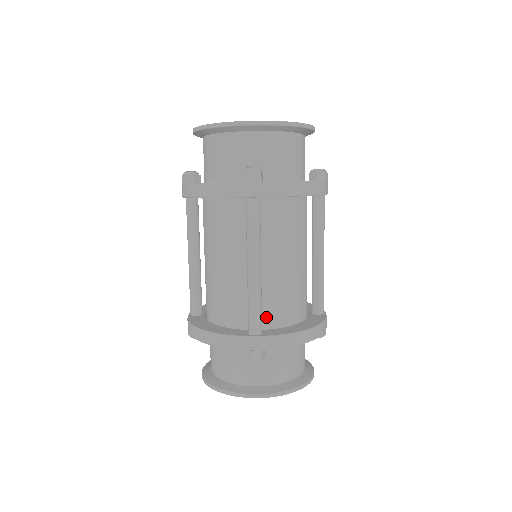
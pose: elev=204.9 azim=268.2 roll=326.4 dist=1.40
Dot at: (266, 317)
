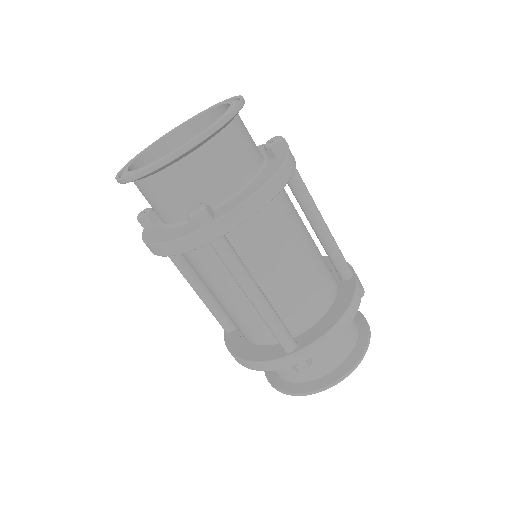
Dot at: (294, 325)
